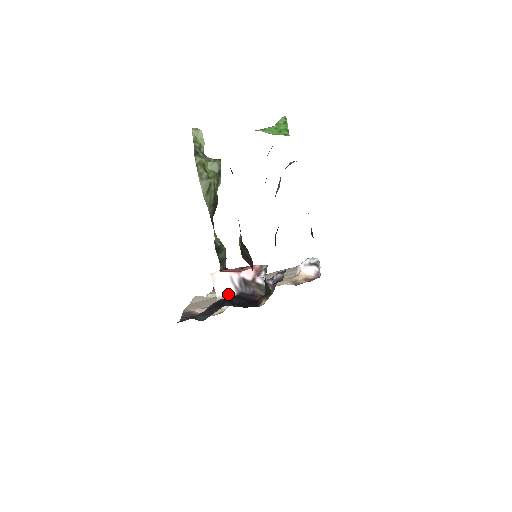
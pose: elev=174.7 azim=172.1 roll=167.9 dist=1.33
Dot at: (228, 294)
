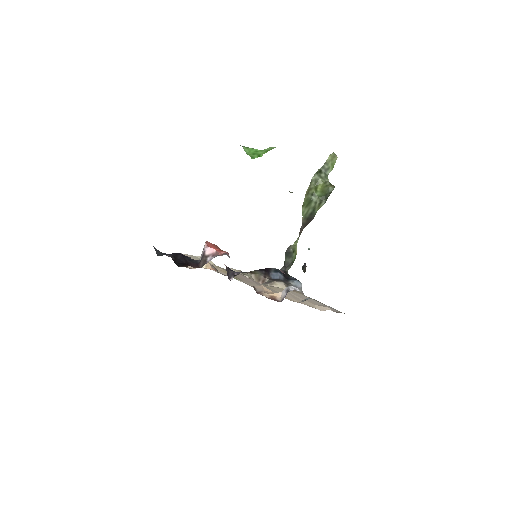
Dot at: (200, 259)
